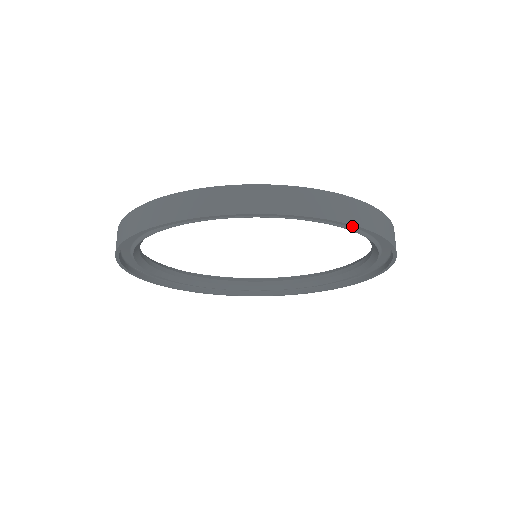
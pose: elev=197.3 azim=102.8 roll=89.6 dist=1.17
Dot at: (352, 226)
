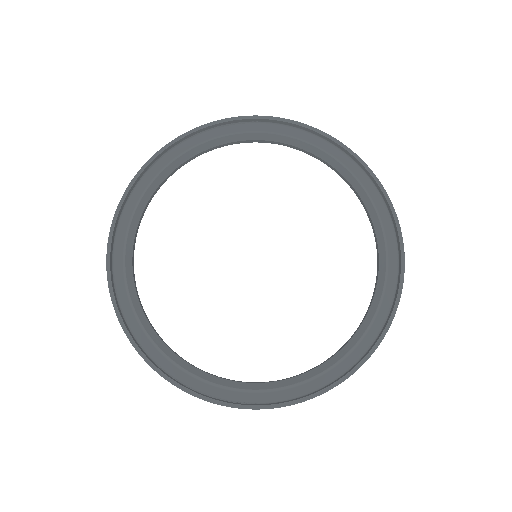
Dot at: (308, 127)
